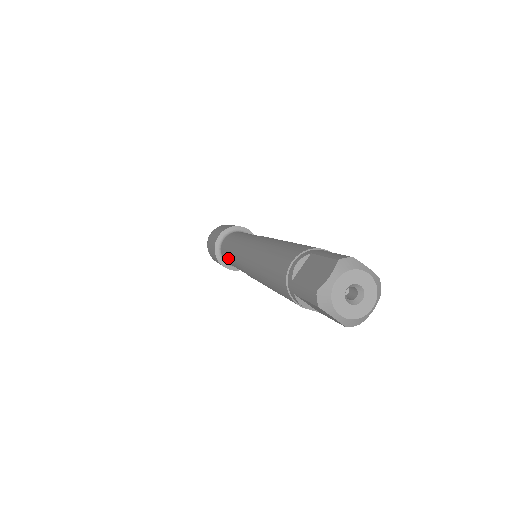
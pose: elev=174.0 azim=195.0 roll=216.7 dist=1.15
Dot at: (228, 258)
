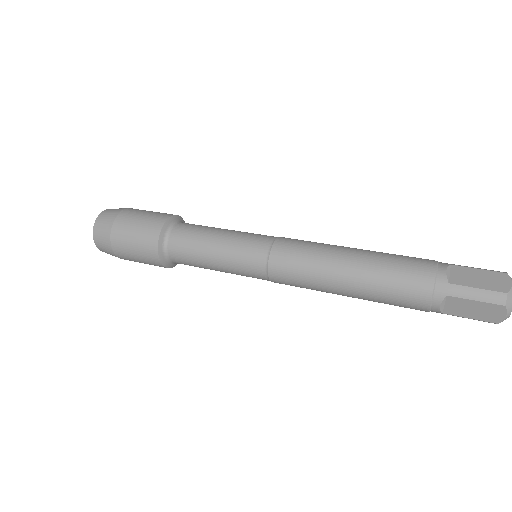
Dot at: (203, 251)
